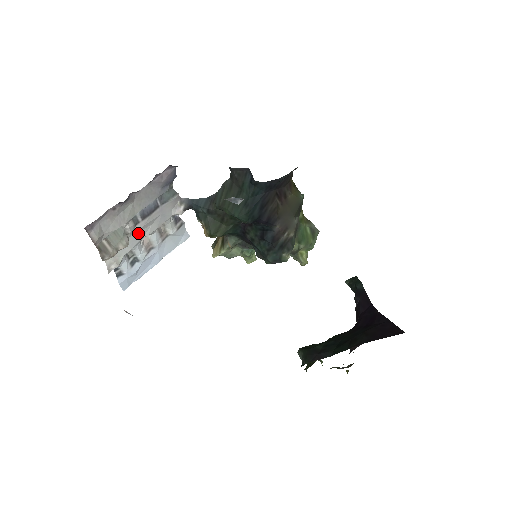
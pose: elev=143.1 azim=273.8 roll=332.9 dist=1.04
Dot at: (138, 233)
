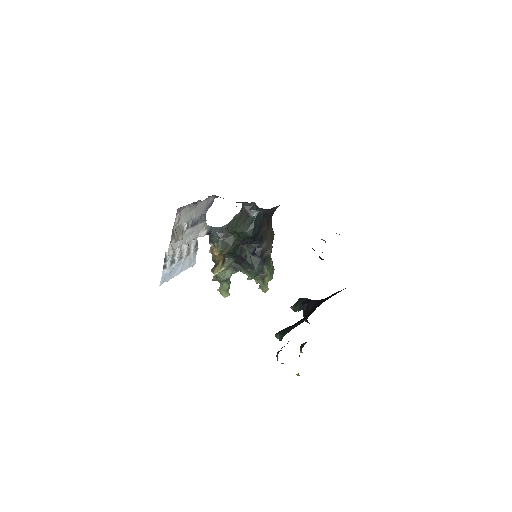
Dot at: (185, 237)
